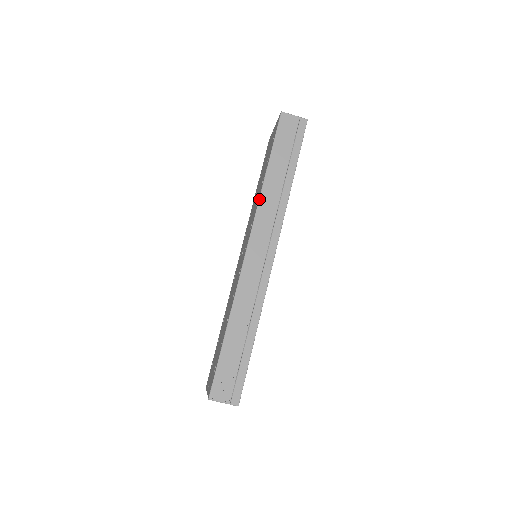
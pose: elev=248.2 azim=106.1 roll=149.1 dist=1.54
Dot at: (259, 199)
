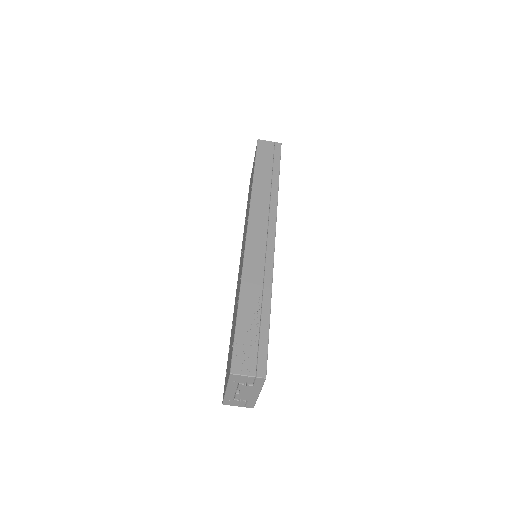
Dot at: (251, 196)
